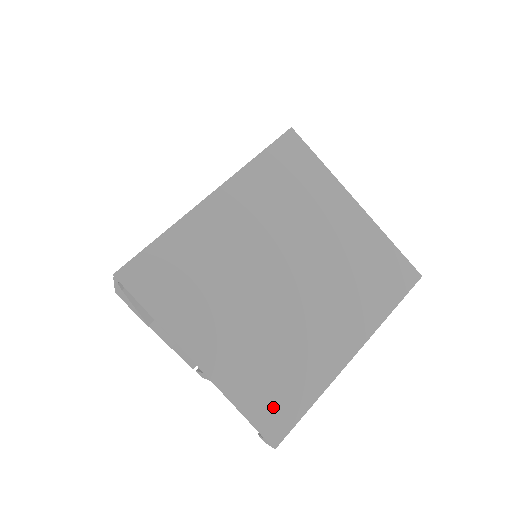
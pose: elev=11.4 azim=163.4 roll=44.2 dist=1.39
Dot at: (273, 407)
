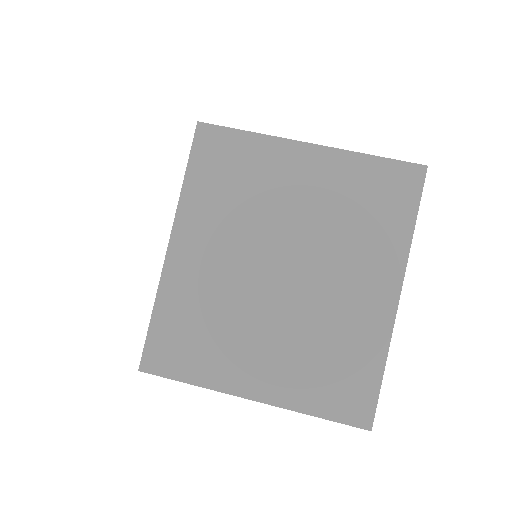
Dot at: (346, 396)
